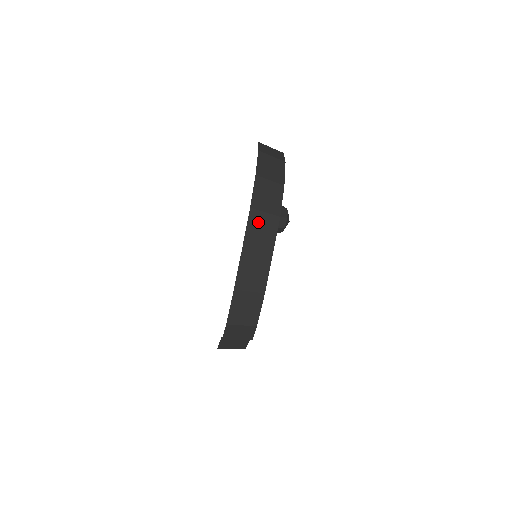
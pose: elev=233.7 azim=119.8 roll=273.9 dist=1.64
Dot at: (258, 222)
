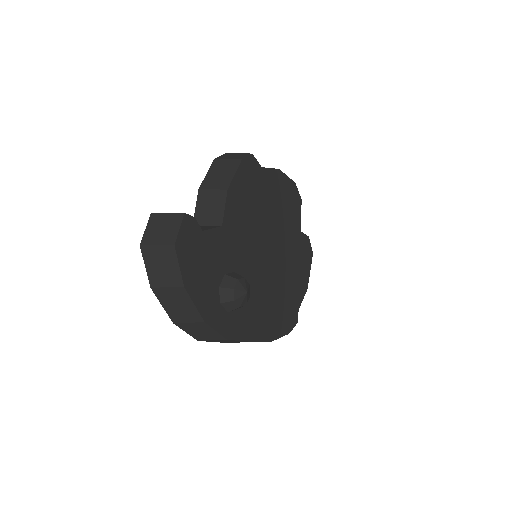
Dot at: (215, 341)
